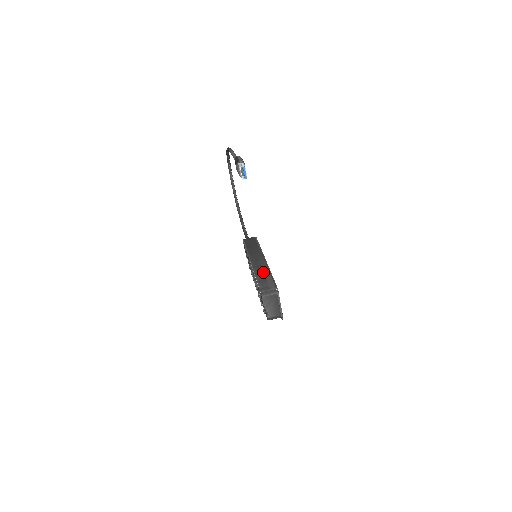
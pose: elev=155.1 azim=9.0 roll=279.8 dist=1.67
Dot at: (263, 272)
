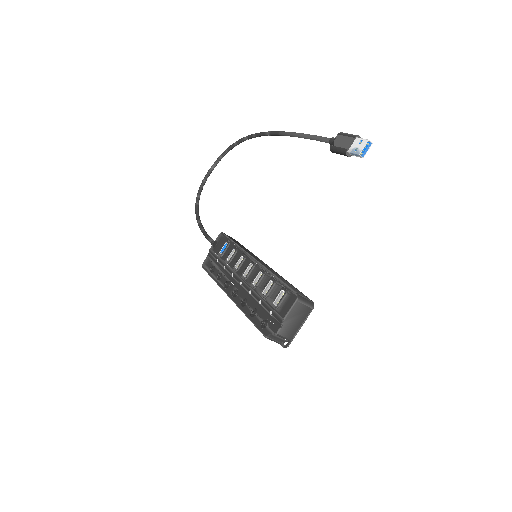
Dot at: (280, 276)
